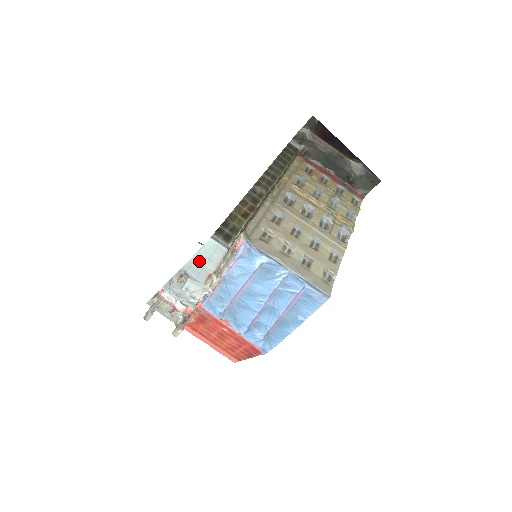
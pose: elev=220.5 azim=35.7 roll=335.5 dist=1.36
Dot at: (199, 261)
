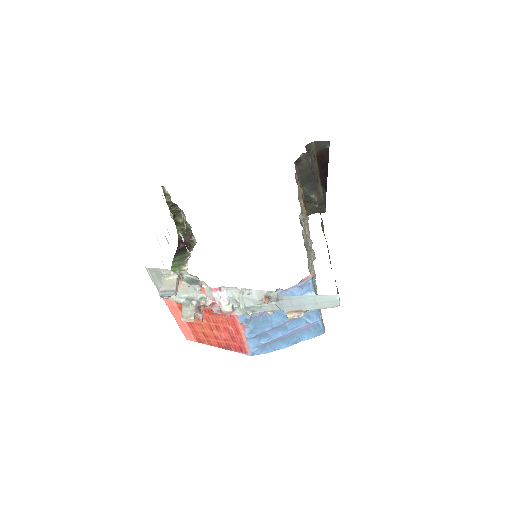
Dot at: (305, 300)
